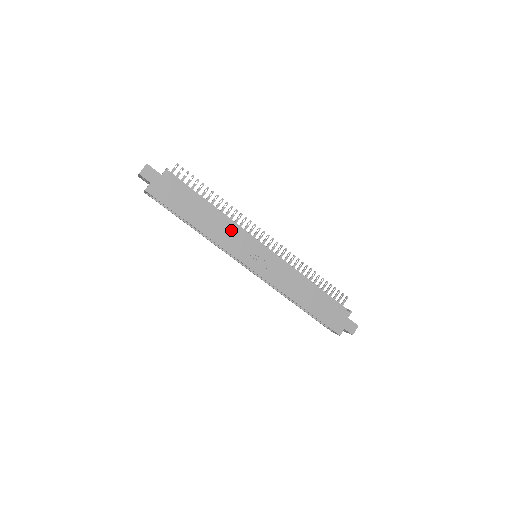
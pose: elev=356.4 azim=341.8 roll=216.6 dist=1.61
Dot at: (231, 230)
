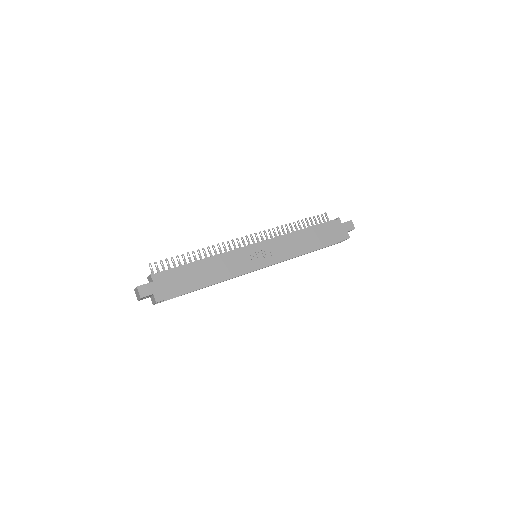
Dot at: (227, 260)
